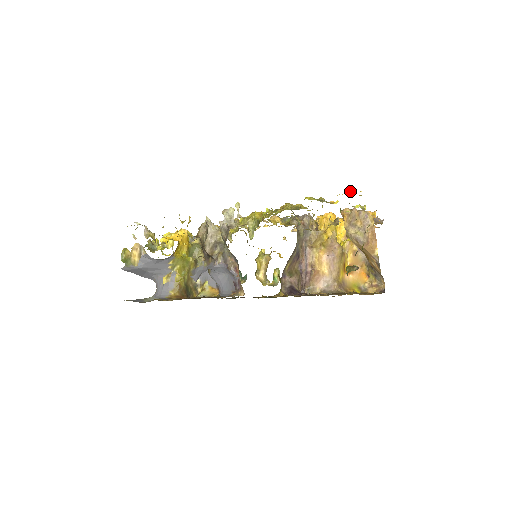
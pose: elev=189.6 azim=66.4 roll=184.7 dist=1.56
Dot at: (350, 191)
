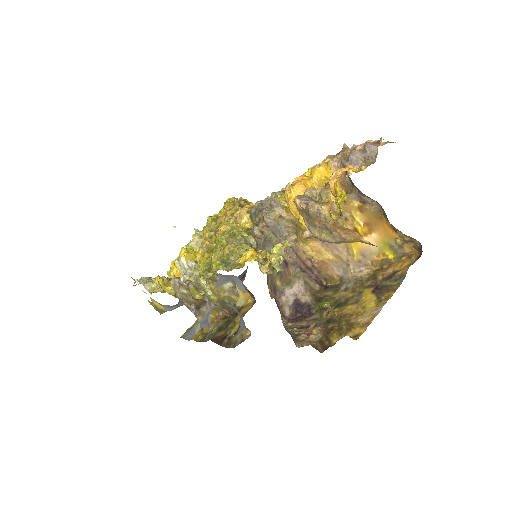
Dot at: (243, 258)
